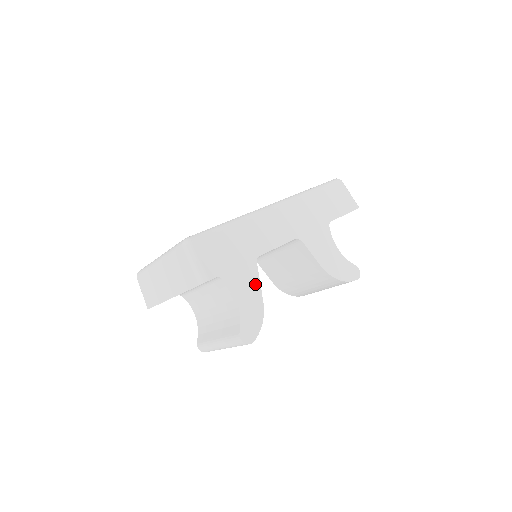
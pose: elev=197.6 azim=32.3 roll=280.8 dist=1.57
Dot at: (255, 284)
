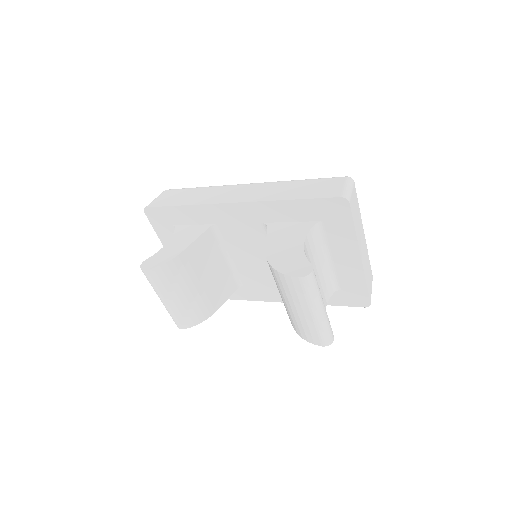
Dot at: (192, 239)
